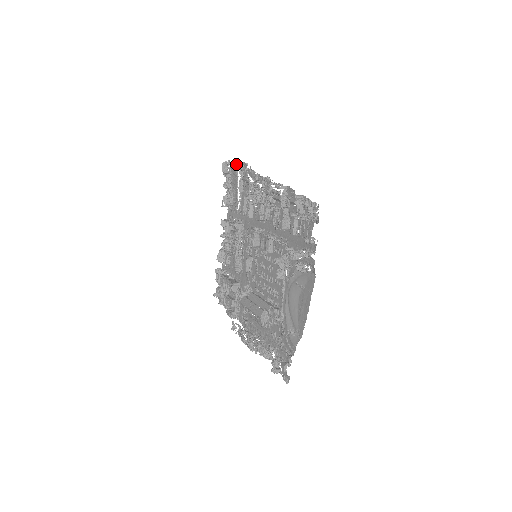
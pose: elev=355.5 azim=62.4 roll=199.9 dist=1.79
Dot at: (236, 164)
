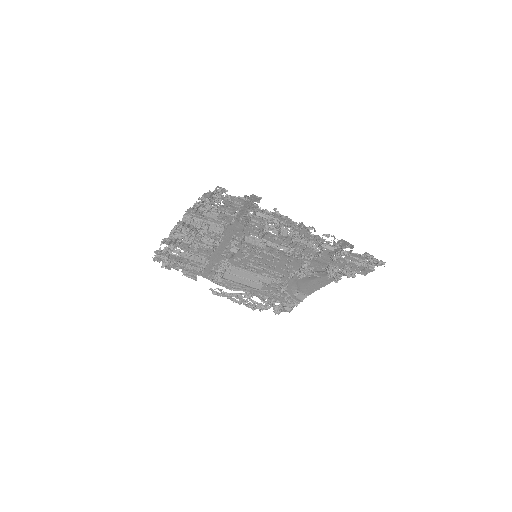
Dot at: (244, 199)
